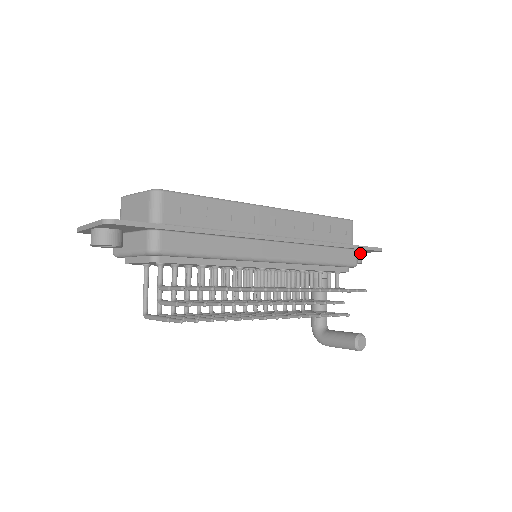
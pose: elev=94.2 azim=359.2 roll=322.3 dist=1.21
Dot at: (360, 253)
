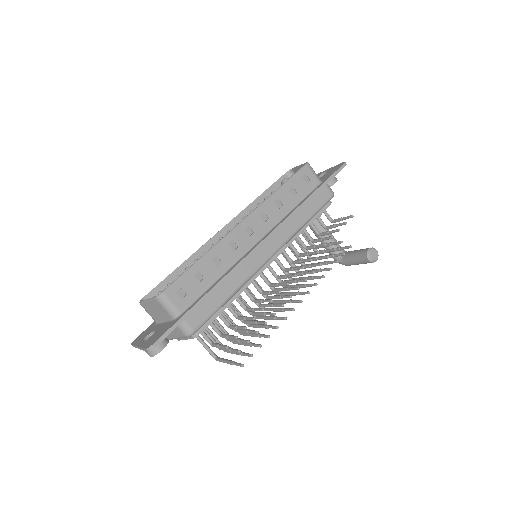
Dot at: occluded
